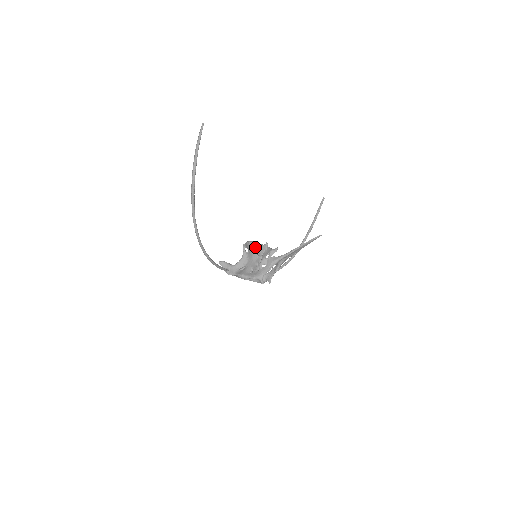
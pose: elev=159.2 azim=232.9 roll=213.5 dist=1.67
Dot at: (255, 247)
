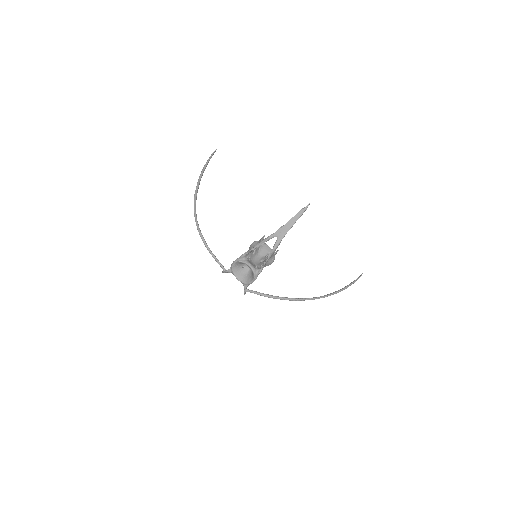
Dot at: (254, 244)
